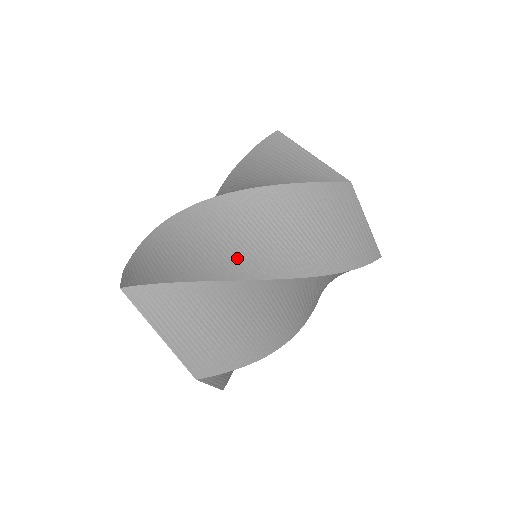
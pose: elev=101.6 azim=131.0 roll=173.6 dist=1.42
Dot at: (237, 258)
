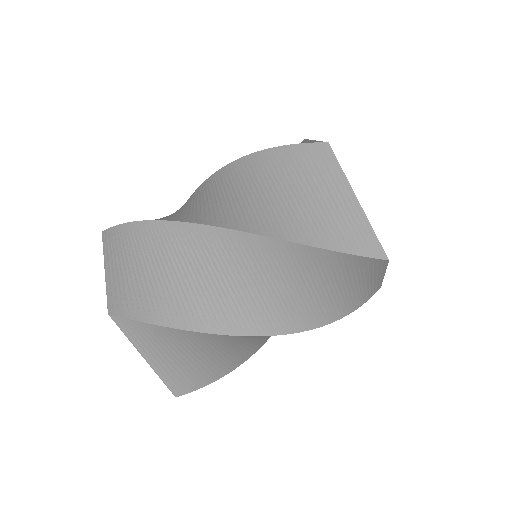
Dot at: (242, 307)
